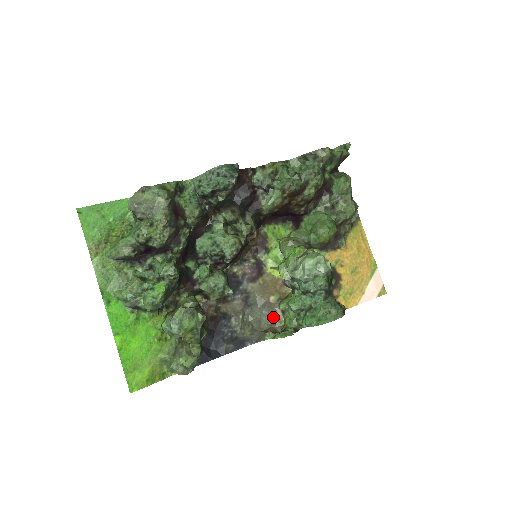
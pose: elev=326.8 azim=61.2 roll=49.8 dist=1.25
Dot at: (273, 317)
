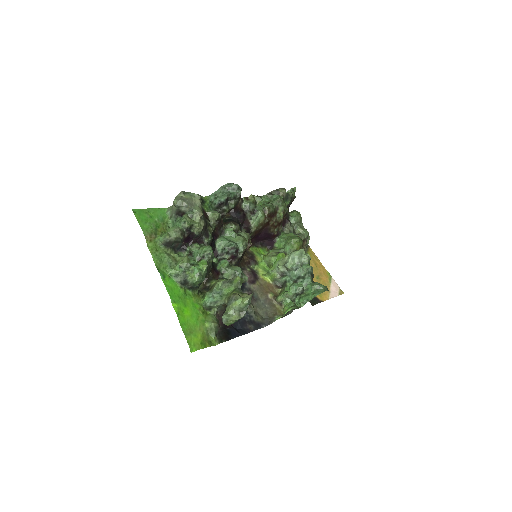
Dot at: (274, 309)
